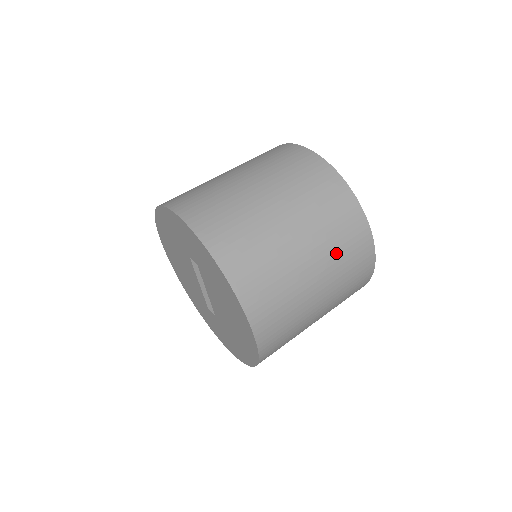
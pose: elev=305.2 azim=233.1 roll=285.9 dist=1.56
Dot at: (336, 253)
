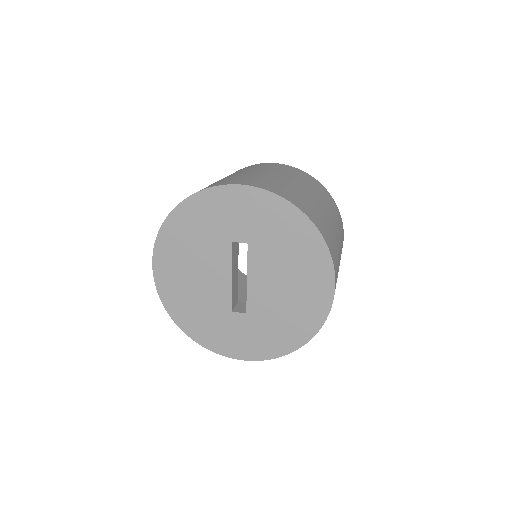
Dot at: (338, 225)
